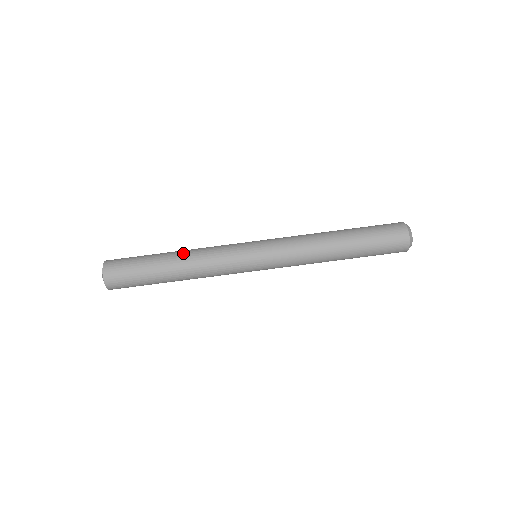
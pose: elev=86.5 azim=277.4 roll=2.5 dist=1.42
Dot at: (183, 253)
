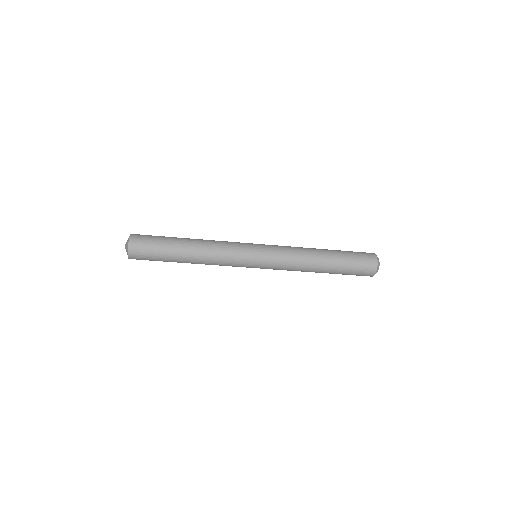
Dot at: (197, 262)
